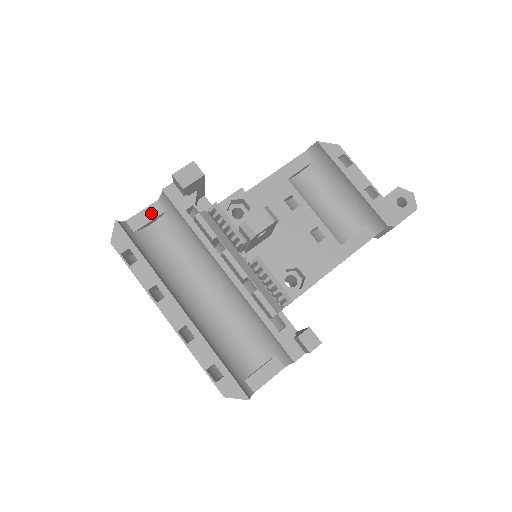
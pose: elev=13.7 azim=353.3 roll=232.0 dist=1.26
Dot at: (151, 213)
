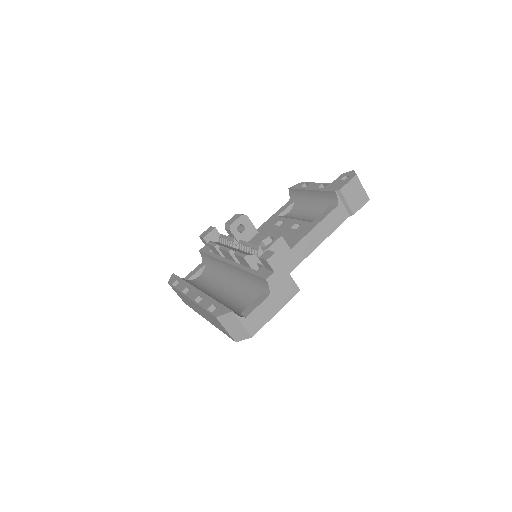
Dot at: (197, 269)
